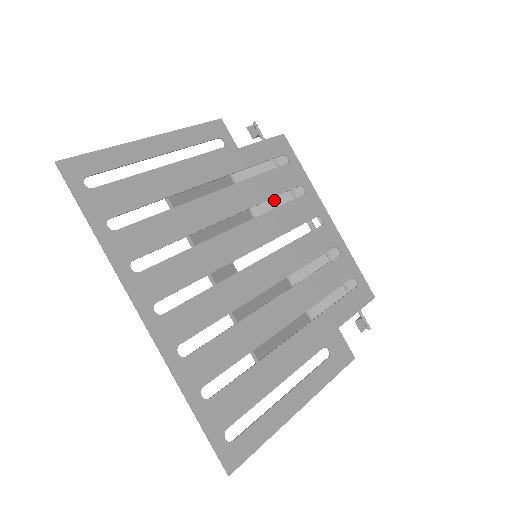
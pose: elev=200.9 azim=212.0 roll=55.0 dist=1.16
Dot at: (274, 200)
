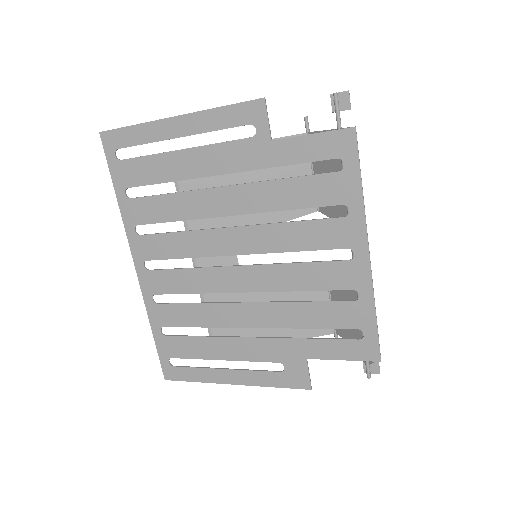
Dot at: occluded
